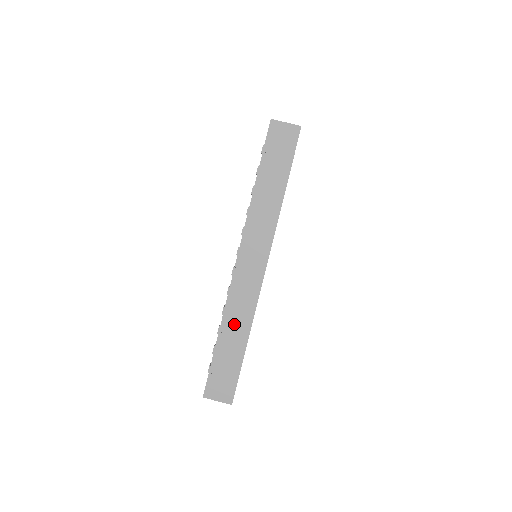
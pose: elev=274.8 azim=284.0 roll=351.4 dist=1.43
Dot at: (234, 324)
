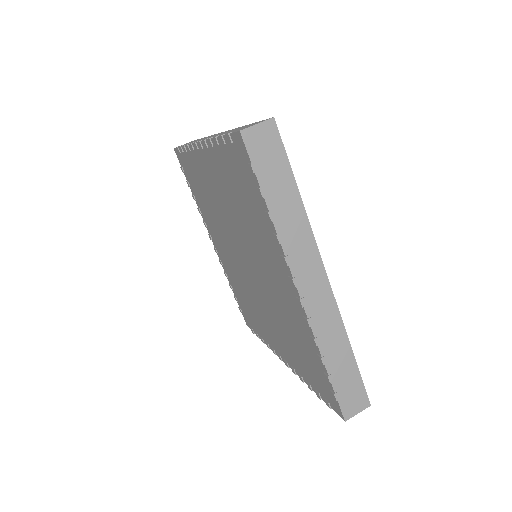
Dot at: (332, 345)
